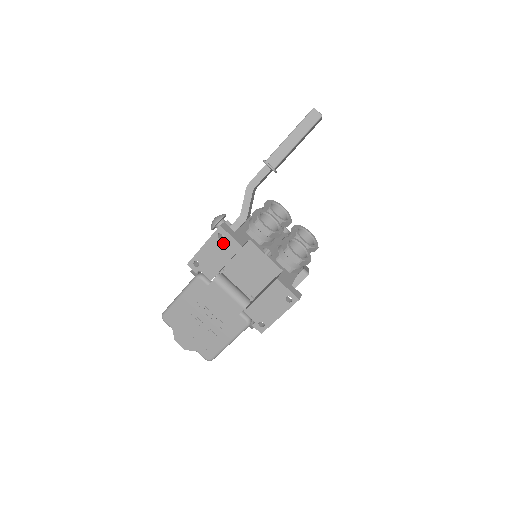
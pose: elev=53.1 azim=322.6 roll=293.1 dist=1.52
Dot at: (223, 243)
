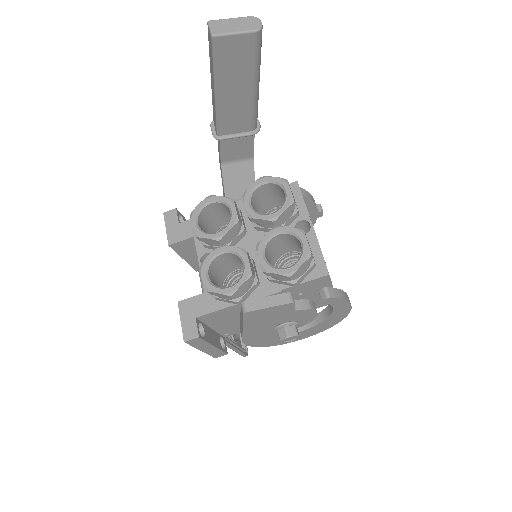
Dot at: occluded
